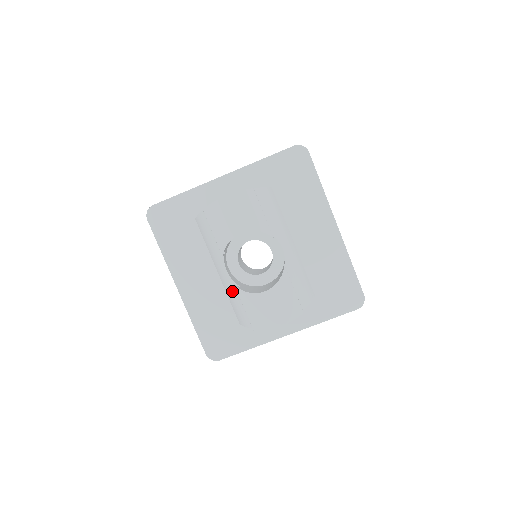
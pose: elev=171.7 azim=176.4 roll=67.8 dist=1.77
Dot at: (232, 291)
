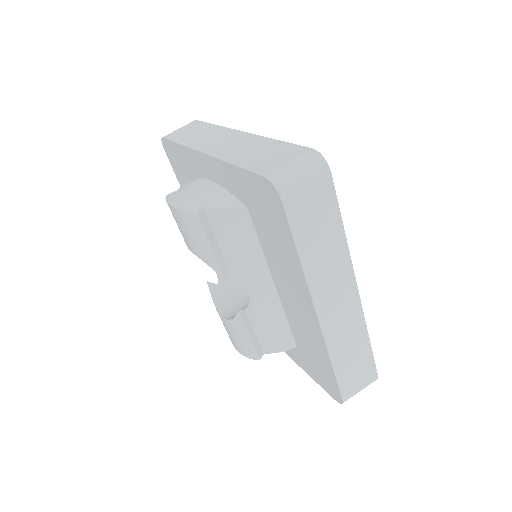
Dot at: occluded
